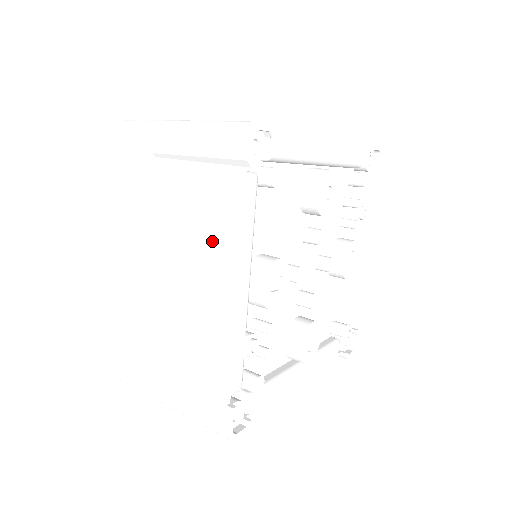
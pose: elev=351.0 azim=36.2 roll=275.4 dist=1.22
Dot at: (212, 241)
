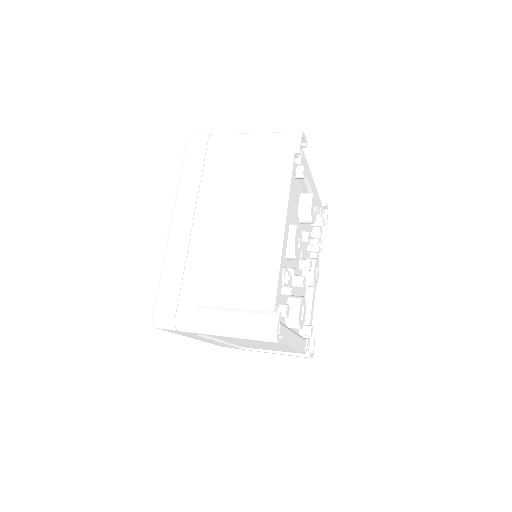
Dot at: (268, 198)
